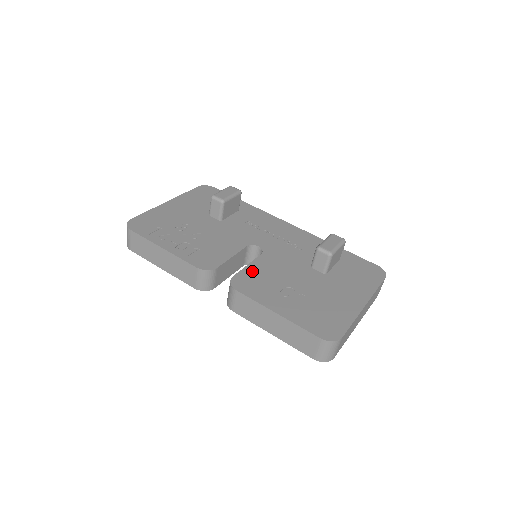
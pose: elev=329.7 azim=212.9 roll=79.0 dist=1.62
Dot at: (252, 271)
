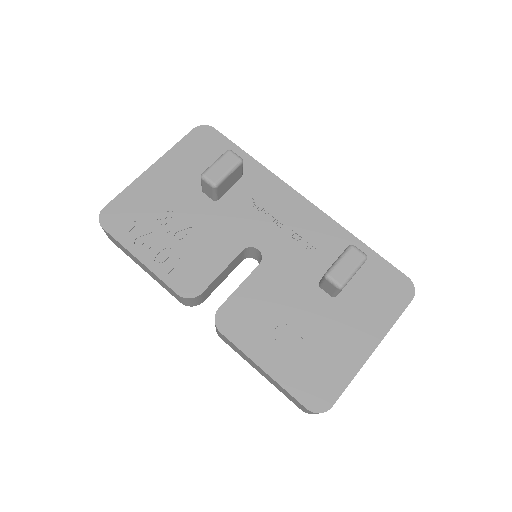
Dot at: (243, 297)
